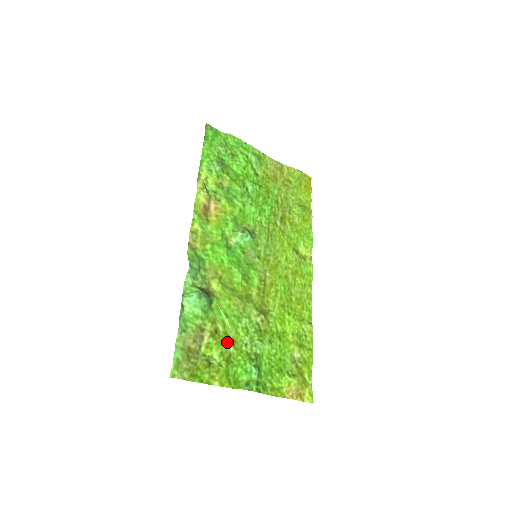
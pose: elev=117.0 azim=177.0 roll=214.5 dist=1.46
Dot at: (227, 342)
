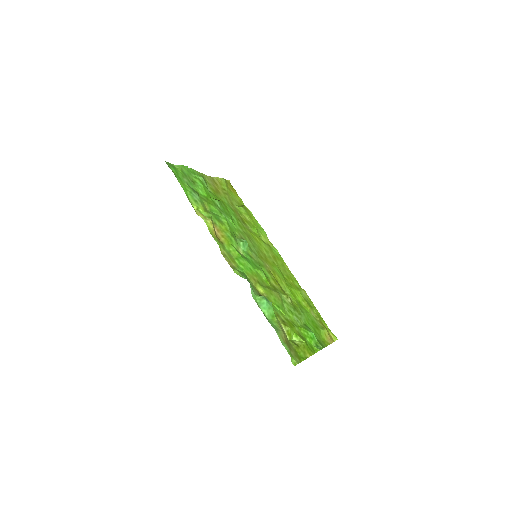
Dot at: (292, 325)
